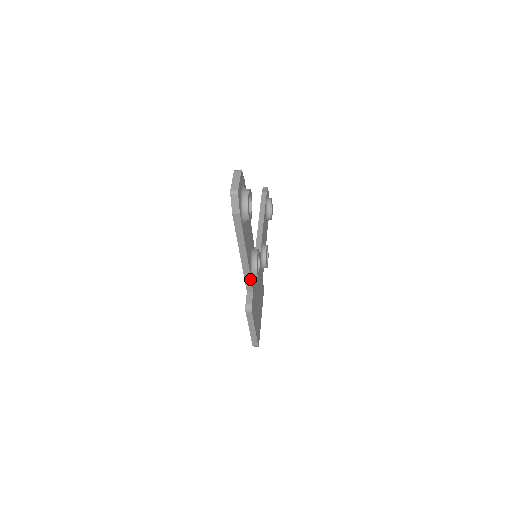
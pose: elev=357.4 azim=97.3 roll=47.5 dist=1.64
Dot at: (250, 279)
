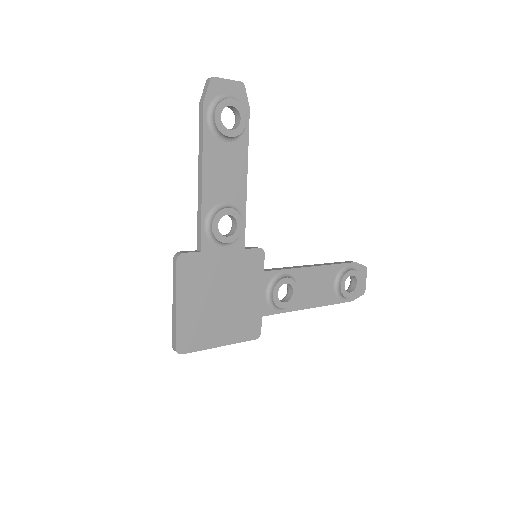
Dot at: (201, 224)
